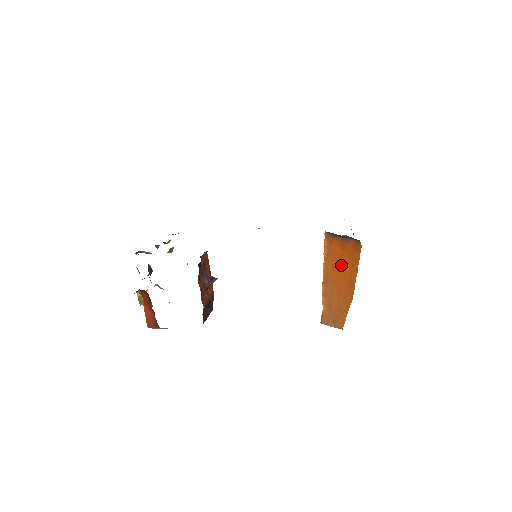
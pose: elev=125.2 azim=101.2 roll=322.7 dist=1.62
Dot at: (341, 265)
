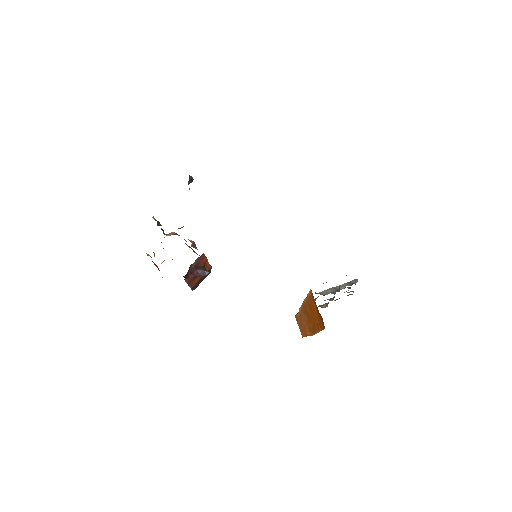
Dot at: (313, 315)
